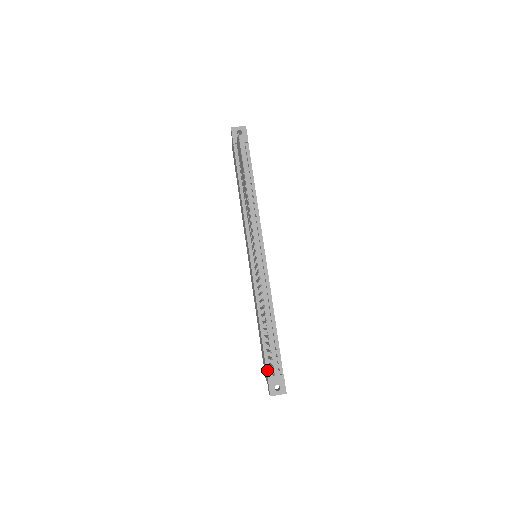
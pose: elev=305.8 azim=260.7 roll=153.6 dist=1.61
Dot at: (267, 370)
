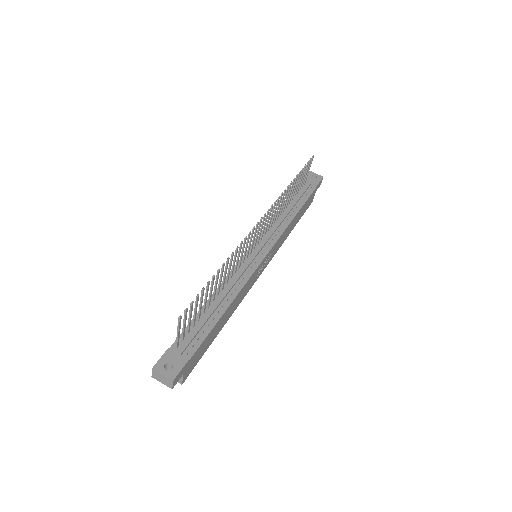
Dot at: (175, 343)
